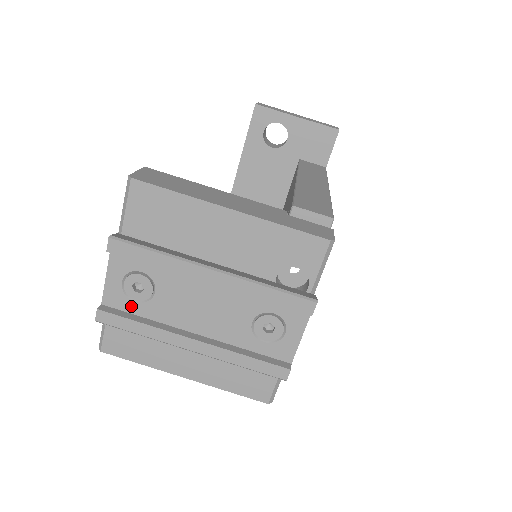
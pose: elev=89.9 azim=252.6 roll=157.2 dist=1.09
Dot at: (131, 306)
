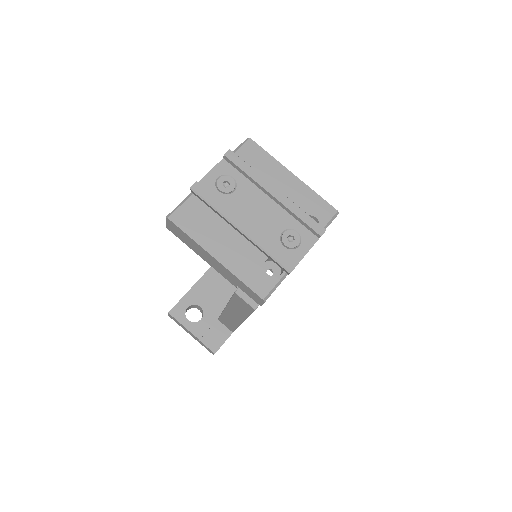
Dot at: (215, 193)
